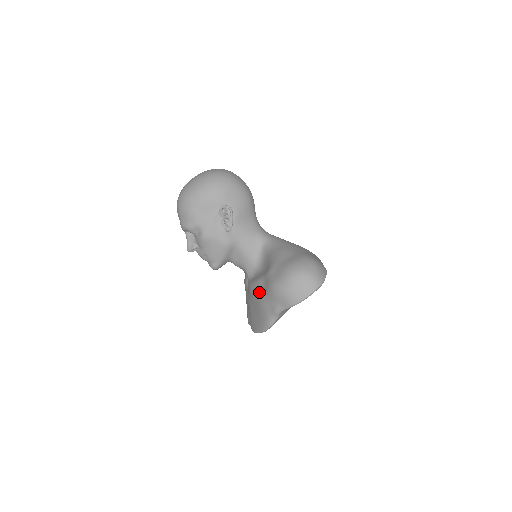
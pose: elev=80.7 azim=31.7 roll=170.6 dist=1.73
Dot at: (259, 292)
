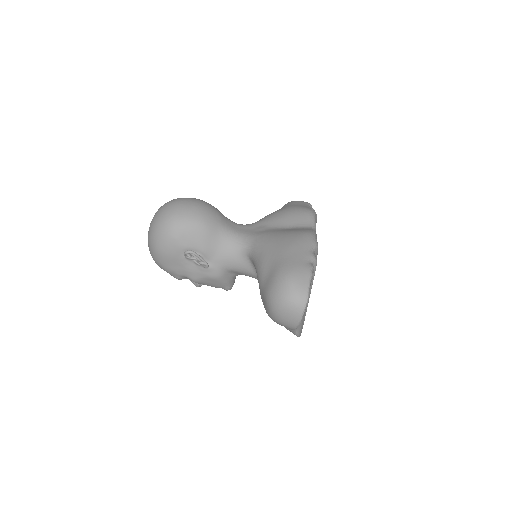
Dot at: occluded
